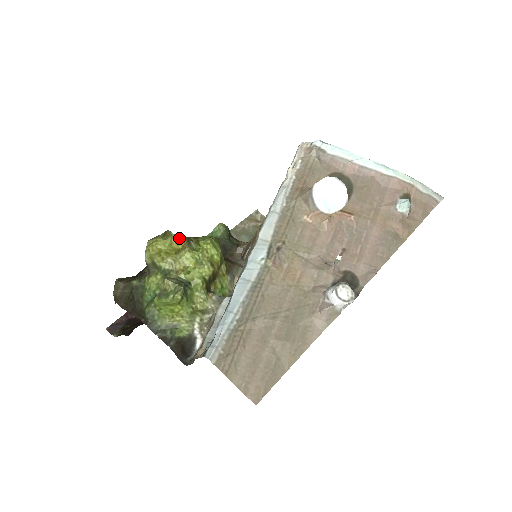
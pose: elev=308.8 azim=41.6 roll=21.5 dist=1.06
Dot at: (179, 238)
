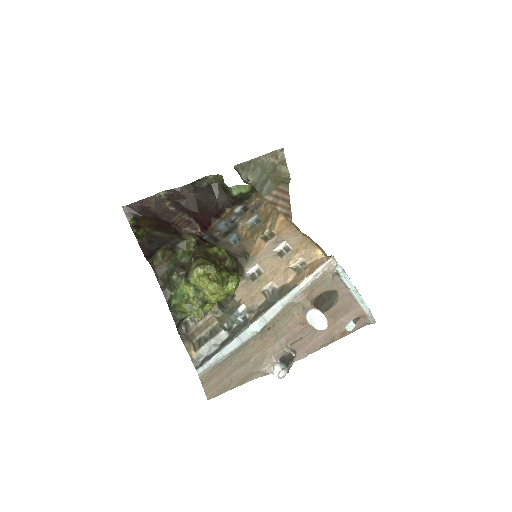
Dot at: (219, 289)
